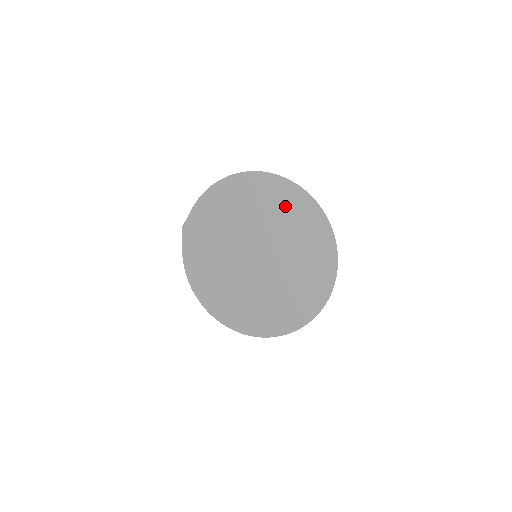
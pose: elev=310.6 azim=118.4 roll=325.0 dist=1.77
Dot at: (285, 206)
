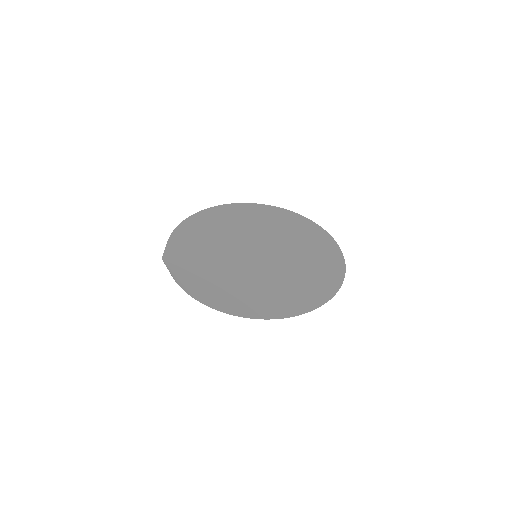
Dot at: (258, 216)
